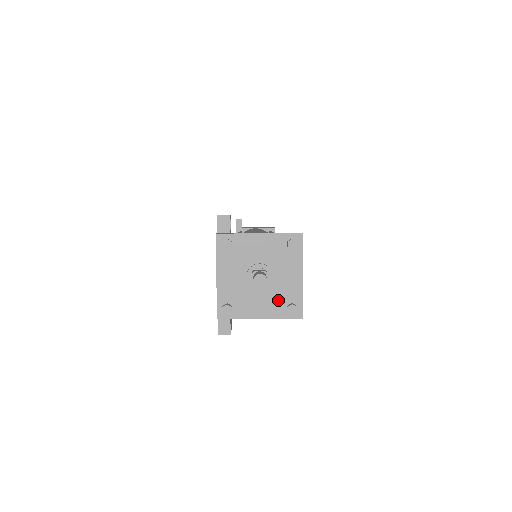
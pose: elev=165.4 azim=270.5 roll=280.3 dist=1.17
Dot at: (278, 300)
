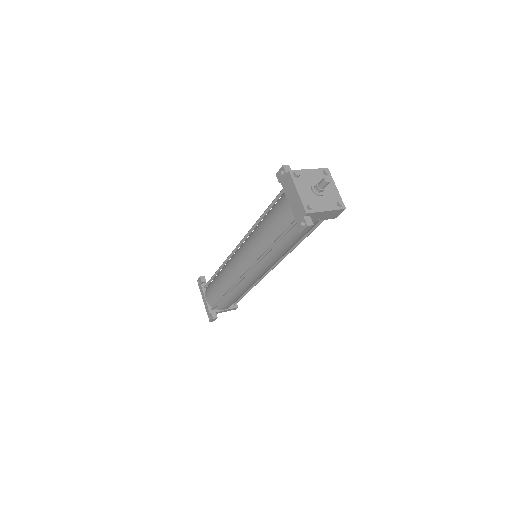
Dot at: (331, 200)
